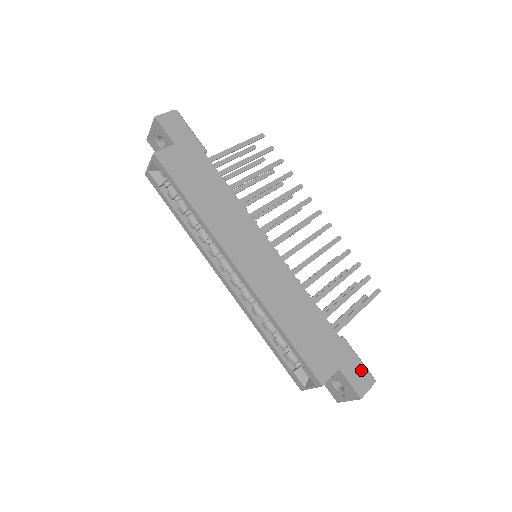
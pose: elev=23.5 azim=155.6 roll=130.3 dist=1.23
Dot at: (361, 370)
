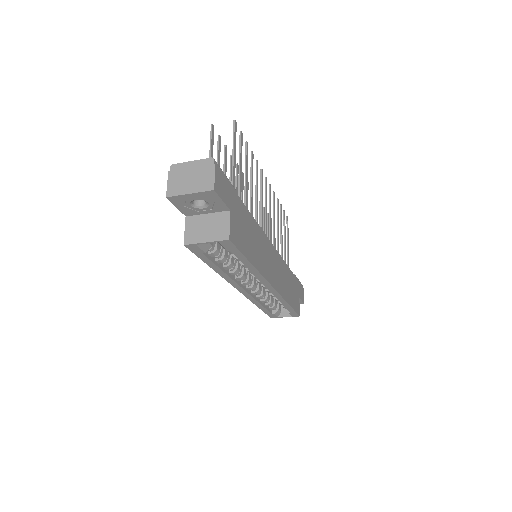
Dot at: (301, 287)
